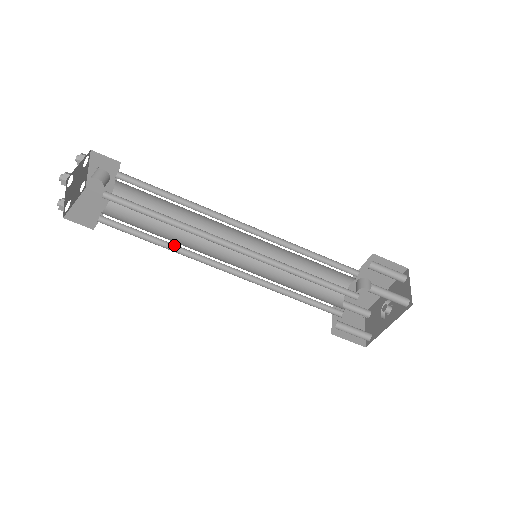
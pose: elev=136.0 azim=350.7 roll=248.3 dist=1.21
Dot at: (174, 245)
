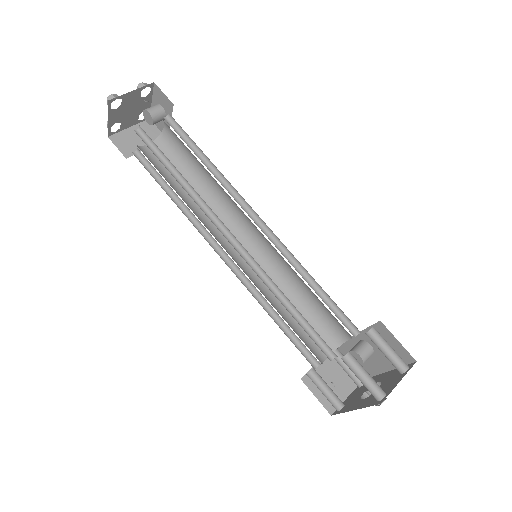
Dot at: (186, 206)
